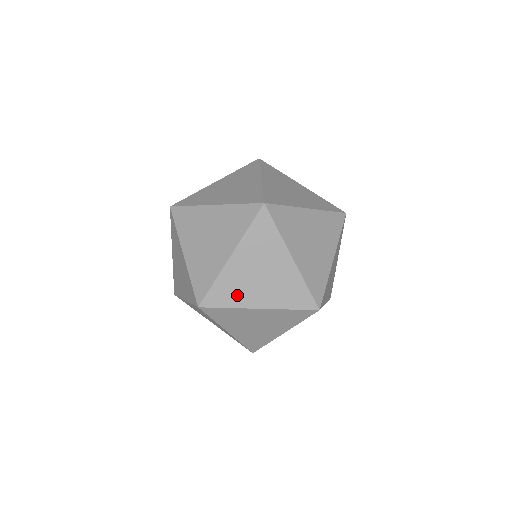
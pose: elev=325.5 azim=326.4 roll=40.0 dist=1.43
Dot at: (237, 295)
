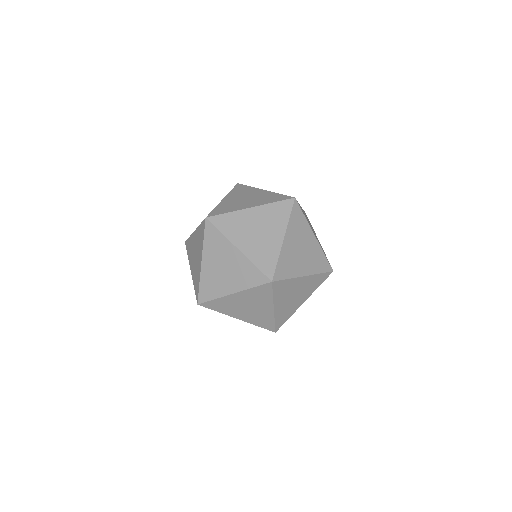
Dot at: (290, 312)
